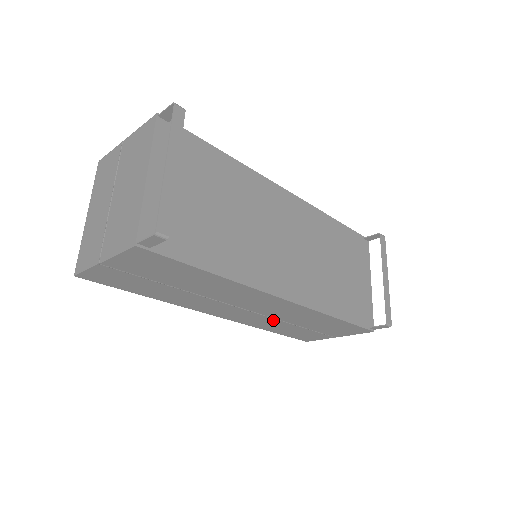
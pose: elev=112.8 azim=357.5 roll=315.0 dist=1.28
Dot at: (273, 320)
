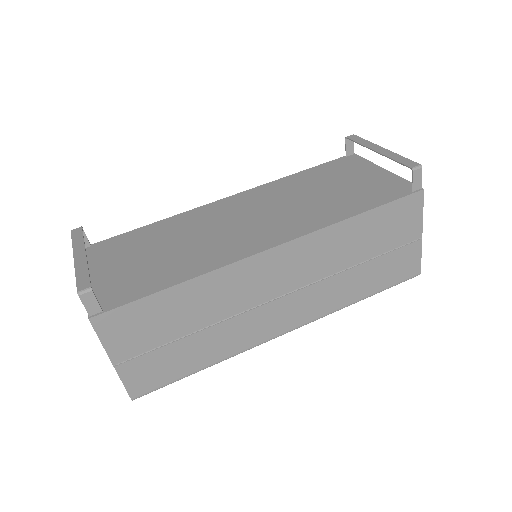
Dot at: (330, 282)
